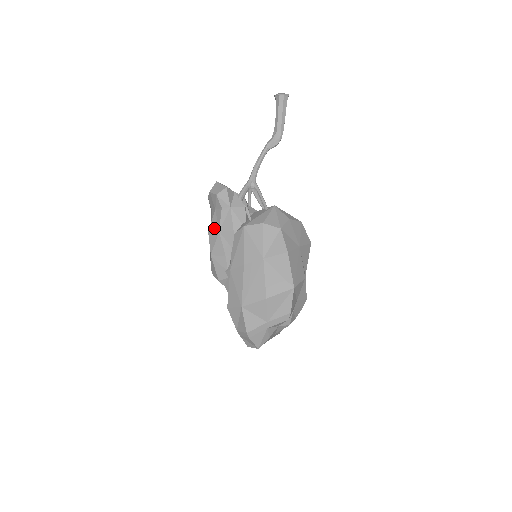
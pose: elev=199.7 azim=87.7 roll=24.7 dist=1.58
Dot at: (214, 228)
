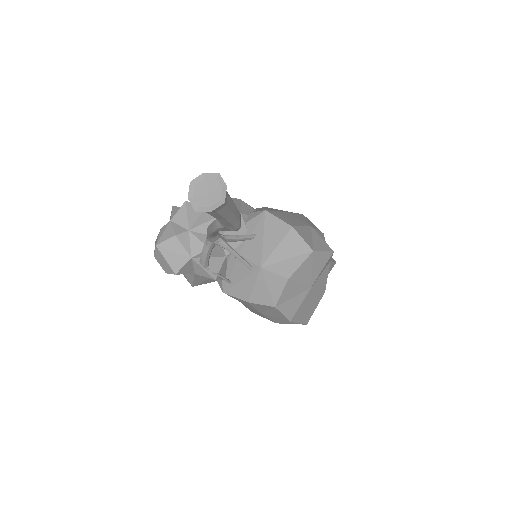
Dot at: occluded
